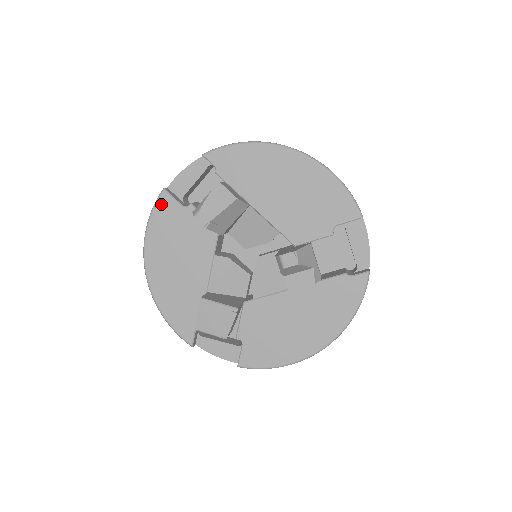
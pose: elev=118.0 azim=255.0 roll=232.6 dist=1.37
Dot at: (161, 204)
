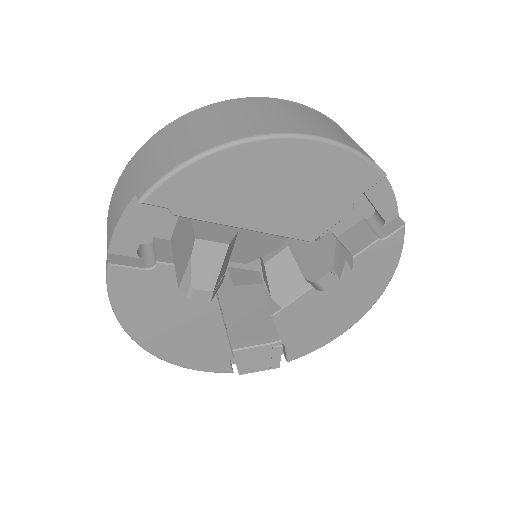
Dot at: (117, 281)
